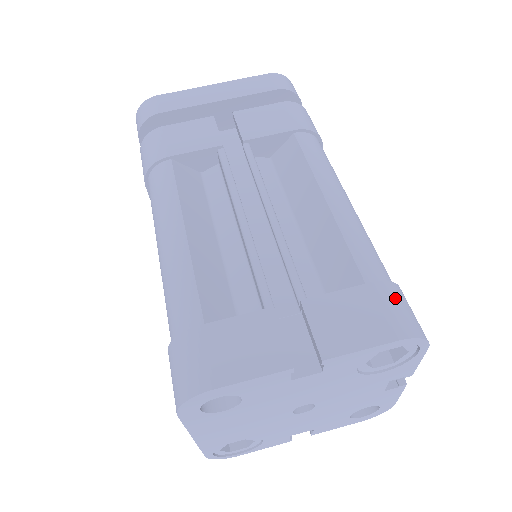
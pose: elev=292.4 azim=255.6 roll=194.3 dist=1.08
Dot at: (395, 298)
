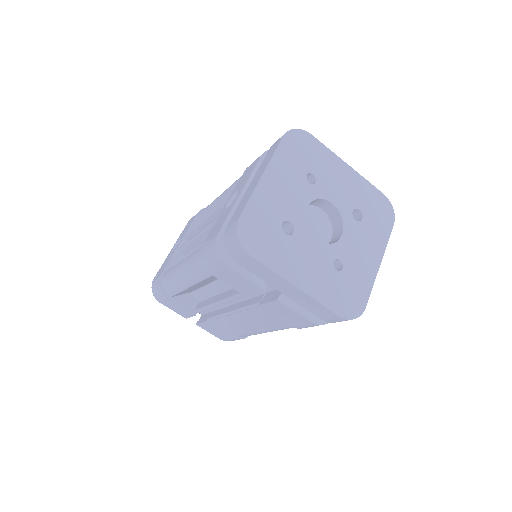
Dot at: occluded
